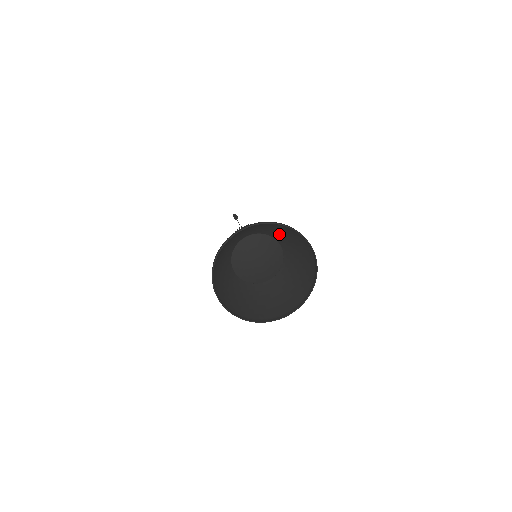
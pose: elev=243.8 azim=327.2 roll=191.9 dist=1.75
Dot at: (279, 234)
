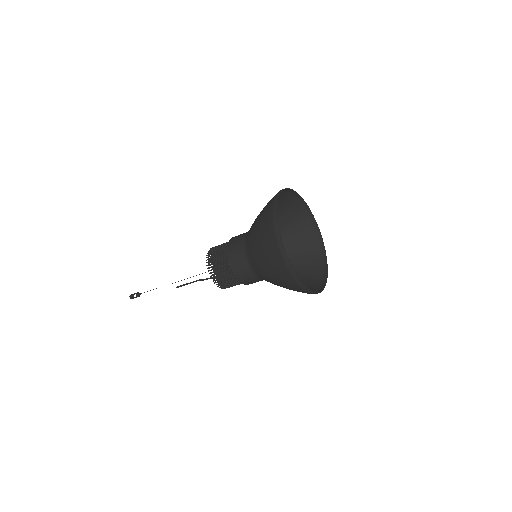
Dot at: occluded
